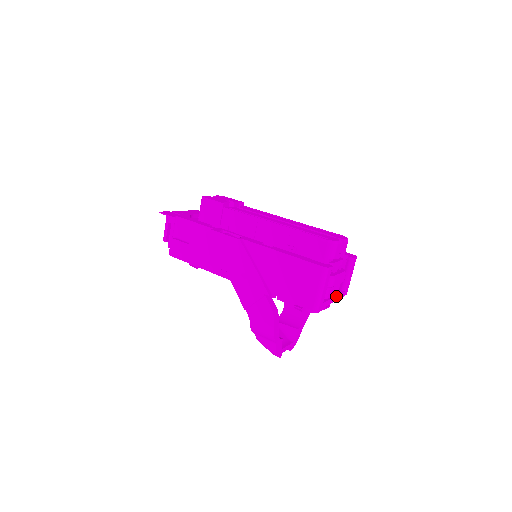
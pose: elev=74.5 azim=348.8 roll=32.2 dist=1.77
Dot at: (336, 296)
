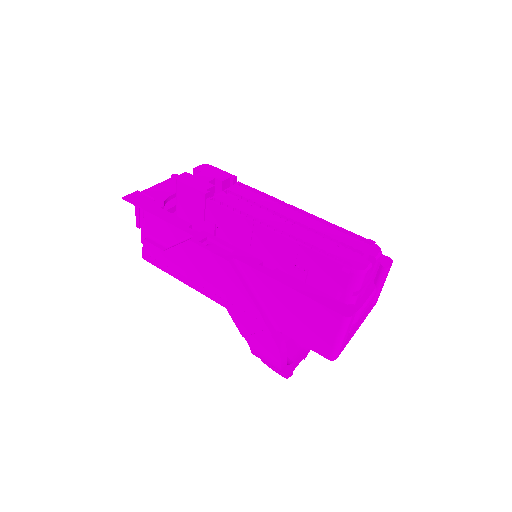
Dot at: (362, 320)
